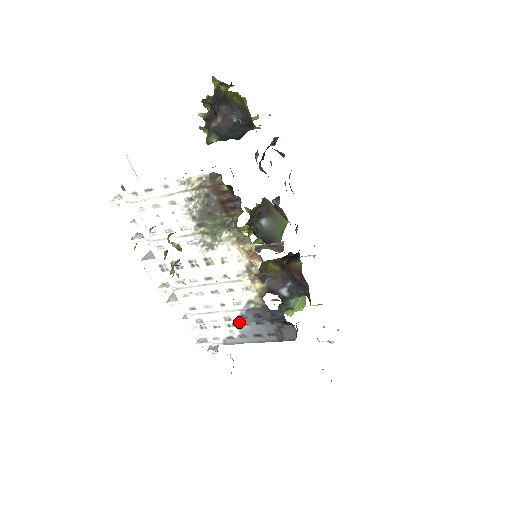
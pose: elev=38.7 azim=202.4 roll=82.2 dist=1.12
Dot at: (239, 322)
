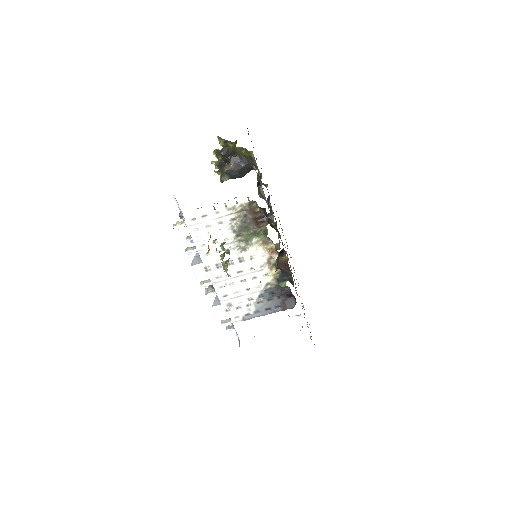
Dot at: (258, 300)
